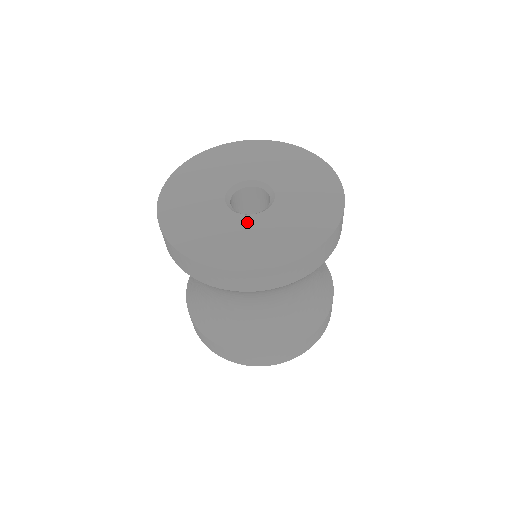
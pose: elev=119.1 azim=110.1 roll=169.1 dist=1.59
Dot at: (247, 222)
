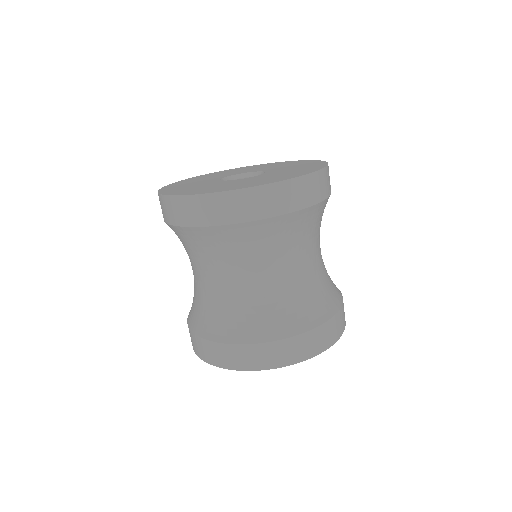
Dot at: (231, 181)
